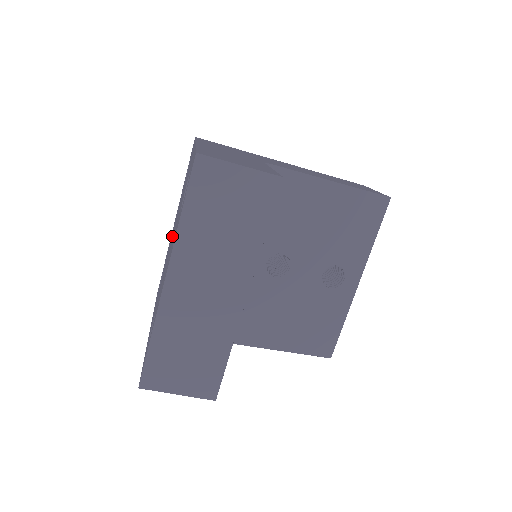
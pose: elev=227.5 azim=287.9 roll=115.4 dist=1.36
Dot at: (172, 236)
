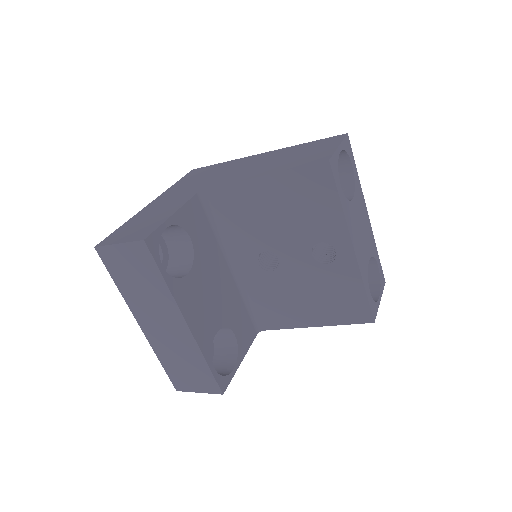
Dot at: occluded
